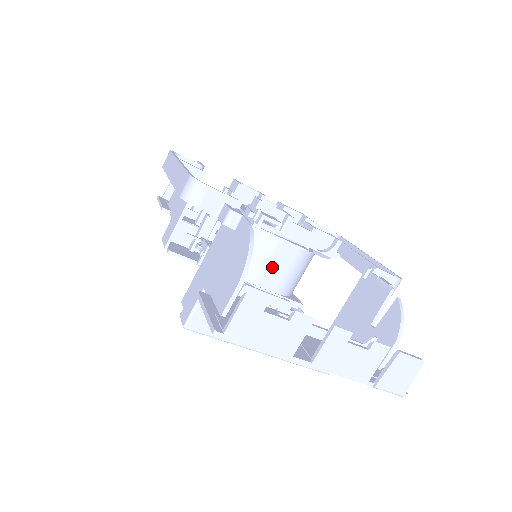
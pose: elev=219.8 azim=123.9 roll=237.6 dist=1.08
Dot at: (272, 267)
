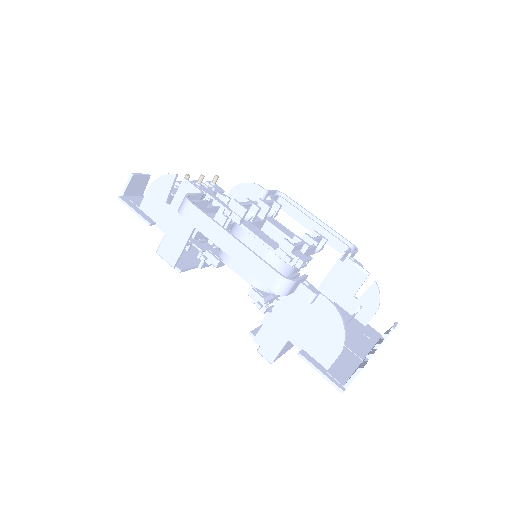
Dot at: occluded
